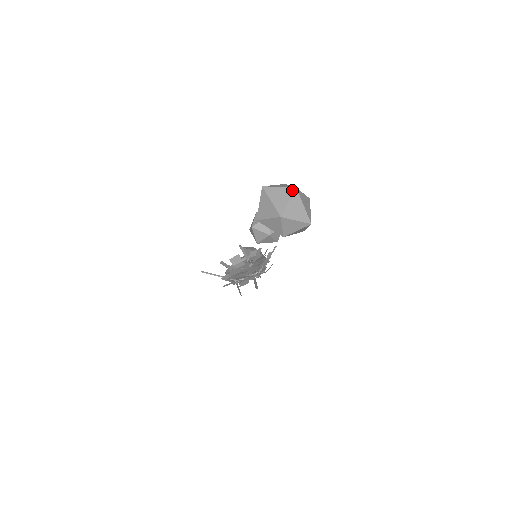
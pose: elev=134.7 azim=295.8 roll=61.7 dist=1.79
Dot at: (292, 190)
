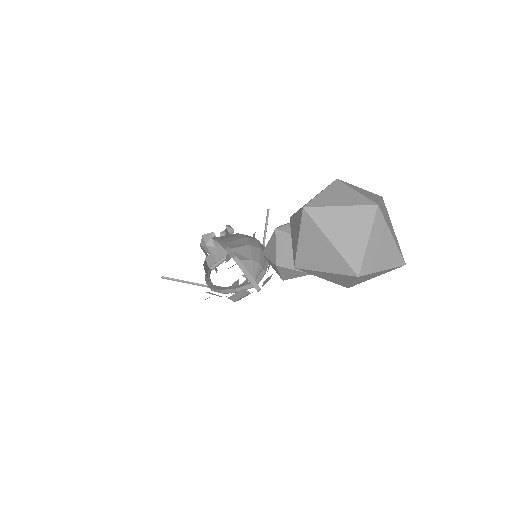
Dot at: (370, 211)
